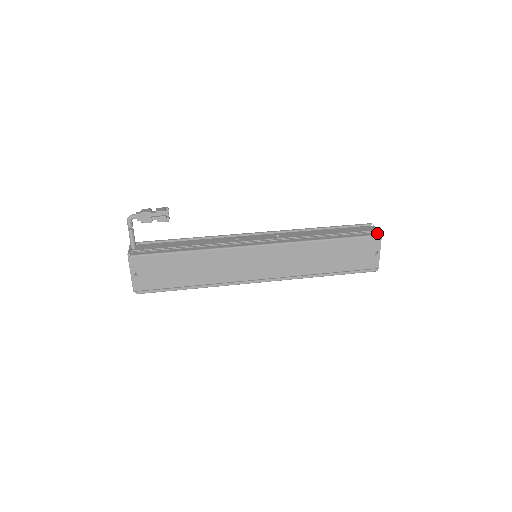
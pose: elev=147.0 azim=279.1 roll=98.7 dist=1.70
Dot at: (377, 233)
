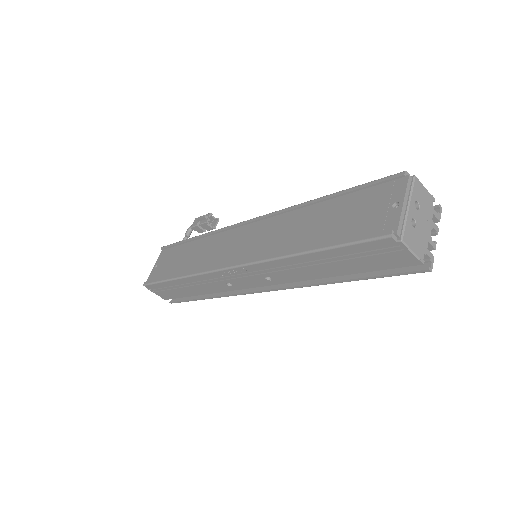
Dot at: (404, 176)
